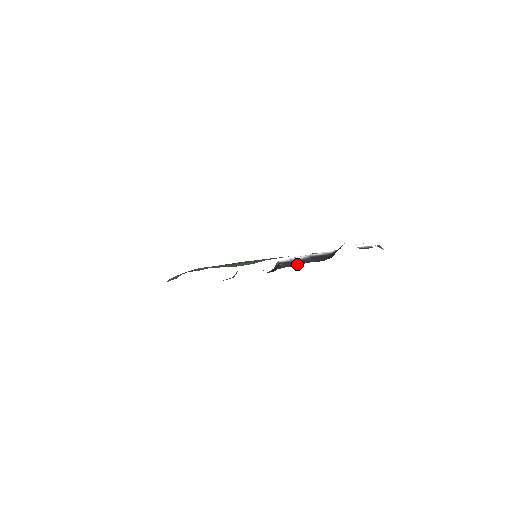
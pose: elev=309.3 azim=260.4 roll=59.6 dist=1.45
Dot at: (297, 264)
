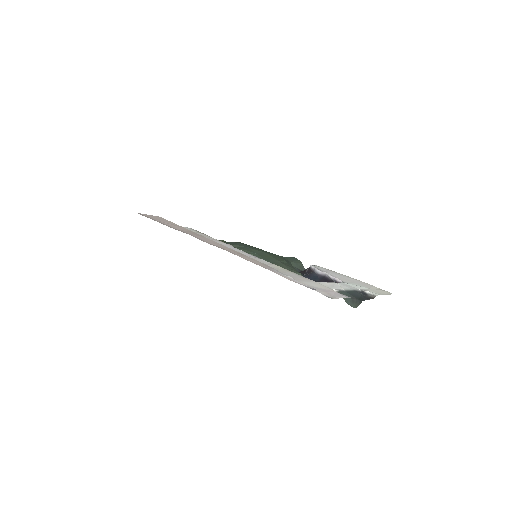
Dot at: (308, 277)
